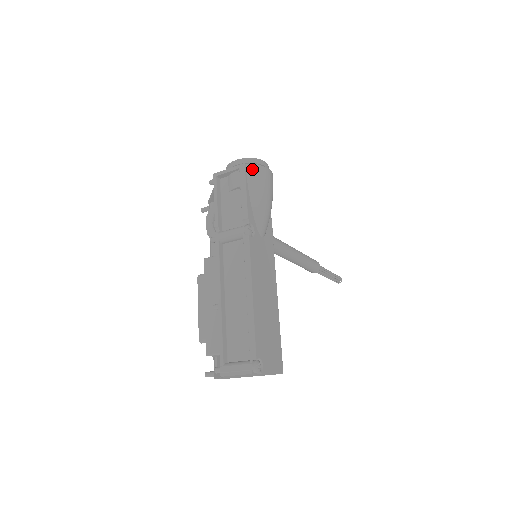
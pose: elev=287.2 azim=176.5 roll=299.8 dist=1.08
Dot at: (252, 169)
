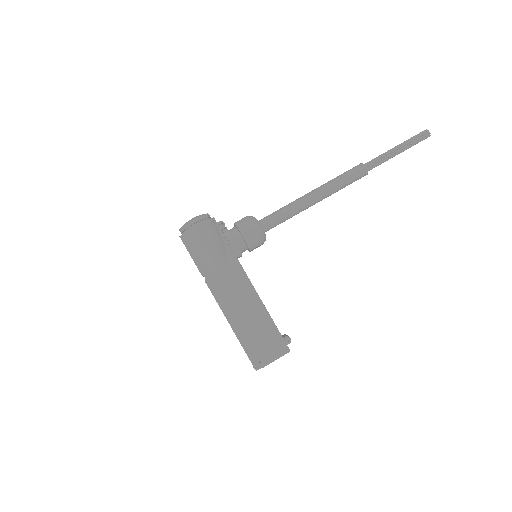
Dot at: (185, 237)
